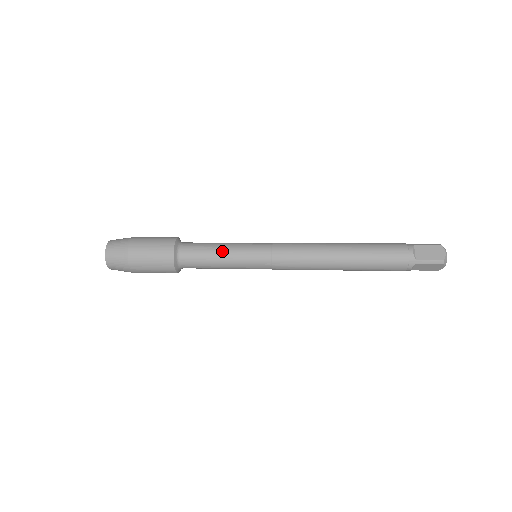
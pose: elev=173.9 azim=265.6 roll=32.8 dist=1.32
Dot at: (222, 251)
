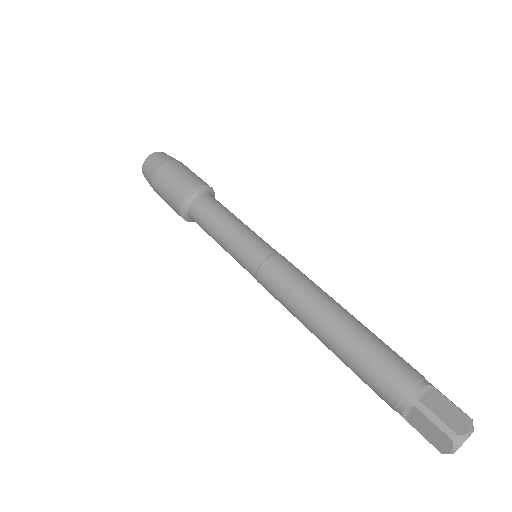
Dot at: (217, 240)
